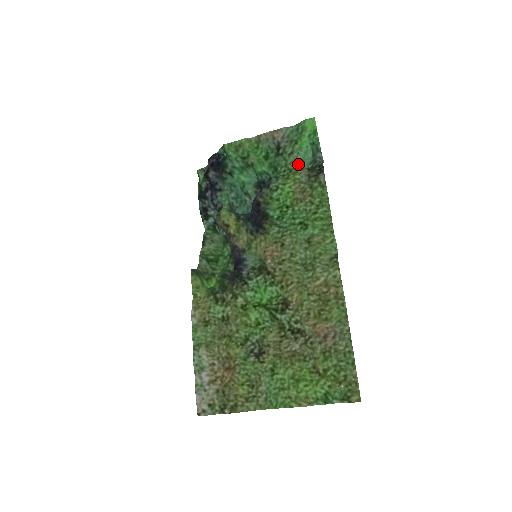
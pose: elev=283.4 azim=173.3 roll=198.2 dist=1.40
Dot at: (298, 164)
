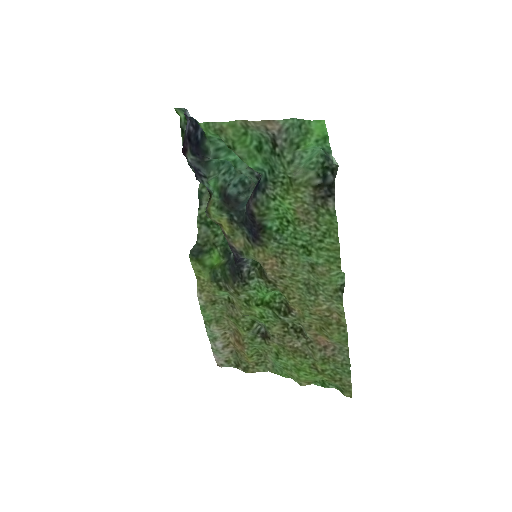
Dot at: (302, 166)
